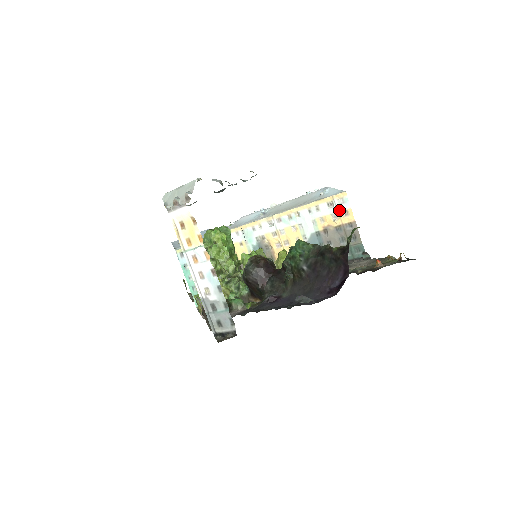
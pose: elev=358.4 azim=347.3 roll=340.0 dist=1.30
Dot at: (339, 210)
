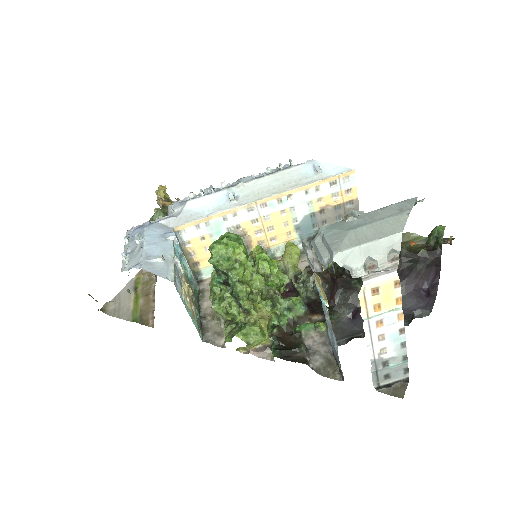
Dot at: (343, 189)
